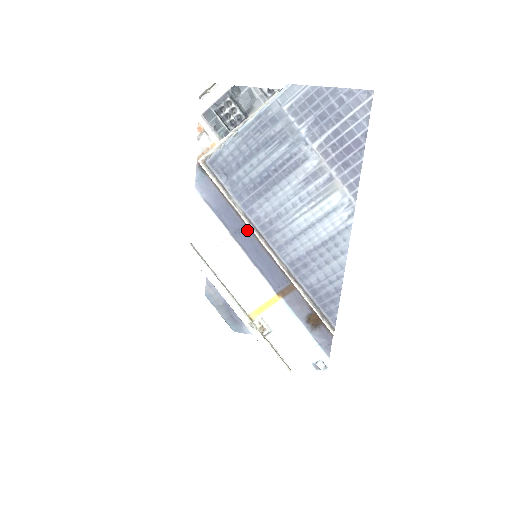
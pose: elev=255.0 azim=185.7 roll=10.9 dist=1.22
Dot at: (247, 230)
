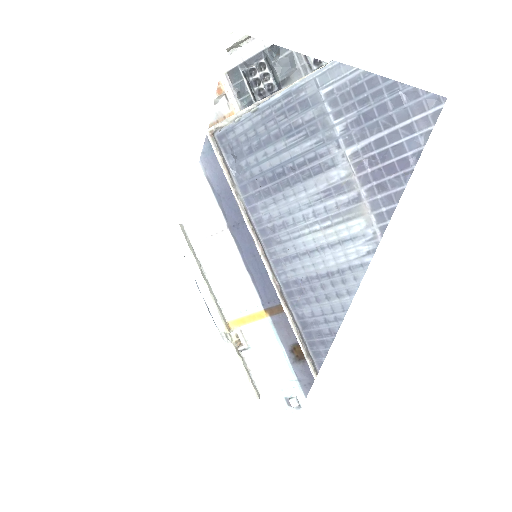
Dot at: occluded
